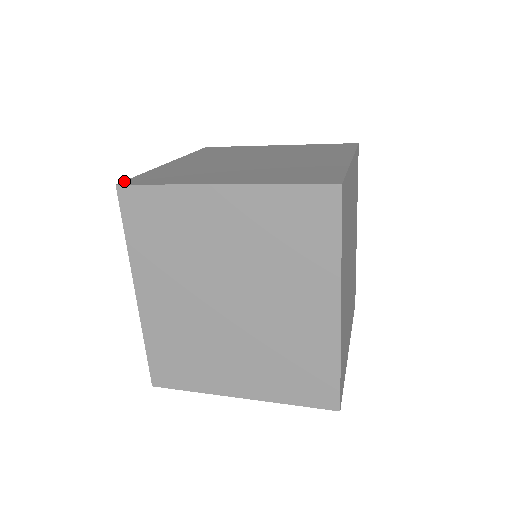
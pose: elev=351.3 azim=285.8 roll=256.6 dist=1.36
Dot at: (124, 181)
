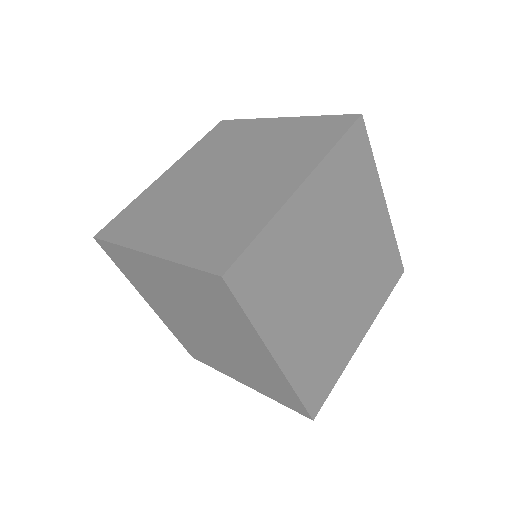
Dot at: (102, 229)
